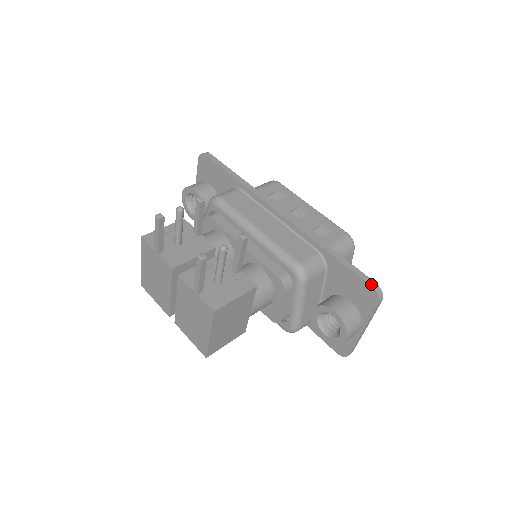
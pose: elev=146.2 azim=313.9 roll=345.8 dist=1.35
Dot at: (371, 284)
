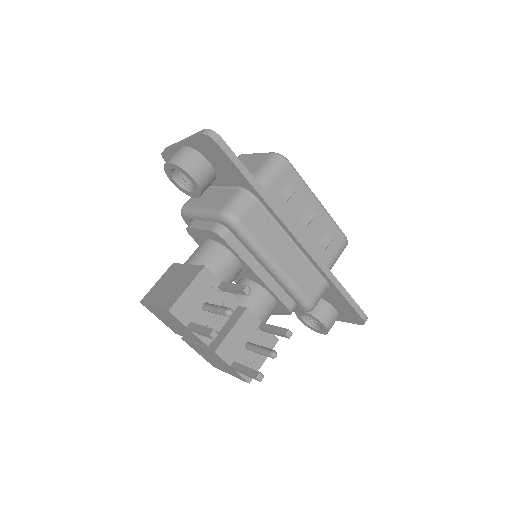
Dot at: (363, 317)
